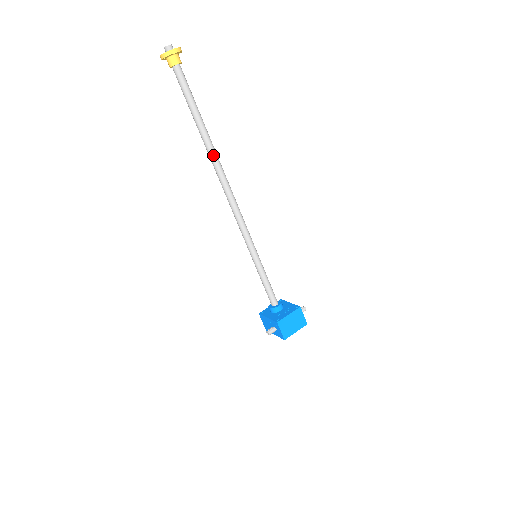
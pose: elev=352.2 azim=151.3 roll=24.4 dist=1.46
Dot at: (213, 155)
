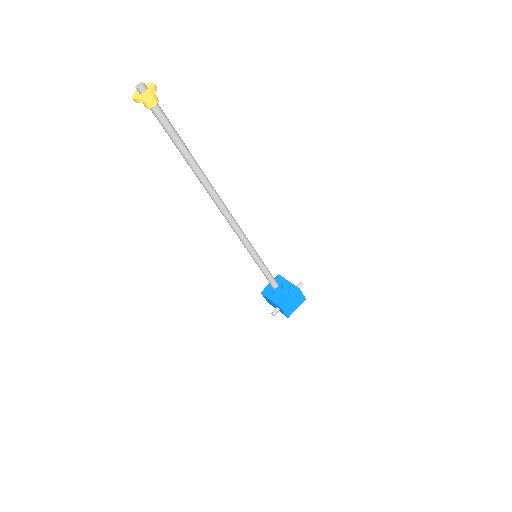
Dot at: (206, 184)
